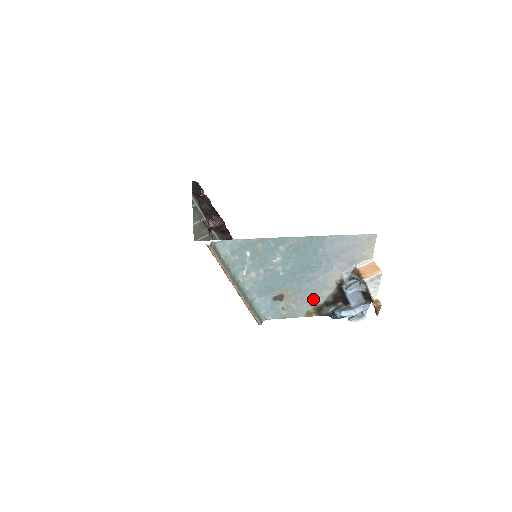
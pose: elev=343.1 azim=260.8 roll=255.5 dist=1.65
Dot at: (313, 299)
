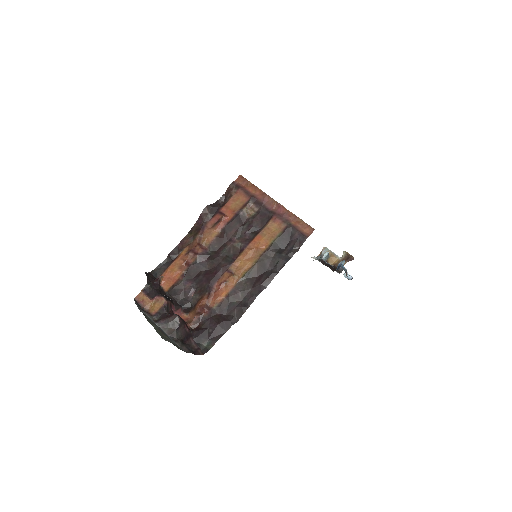
Dot at: occluded
